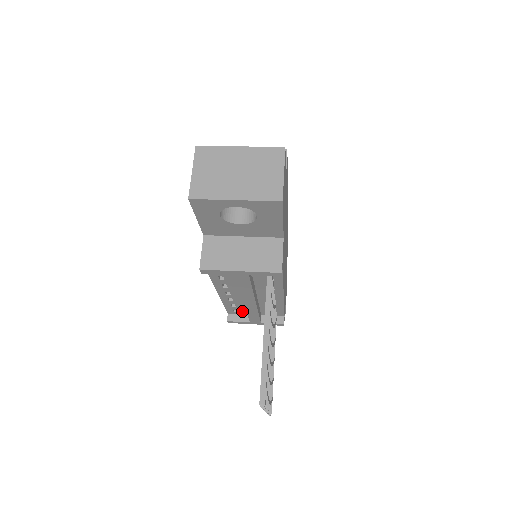
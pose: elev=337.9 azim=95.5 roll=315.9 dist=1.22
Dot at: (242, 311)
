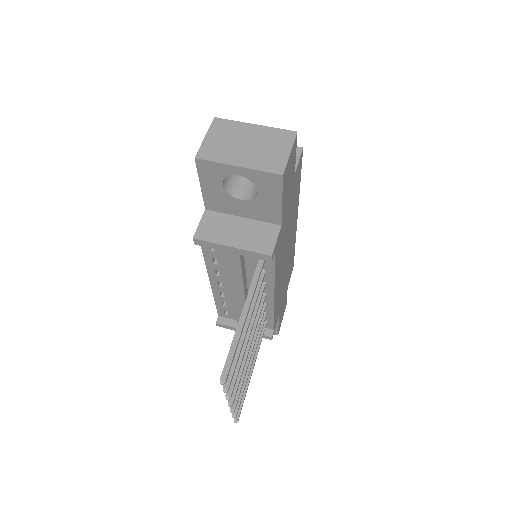
Dot at: (232, 314)
